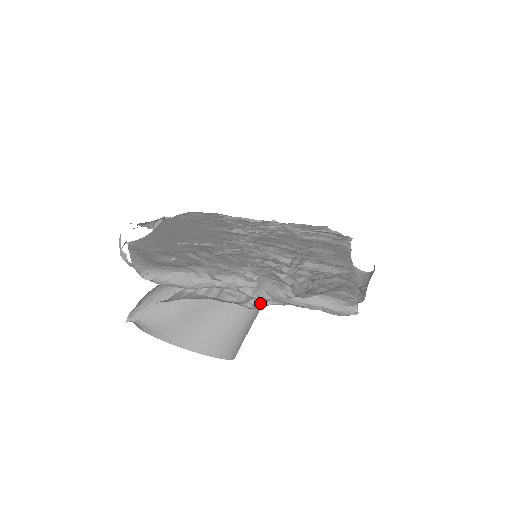
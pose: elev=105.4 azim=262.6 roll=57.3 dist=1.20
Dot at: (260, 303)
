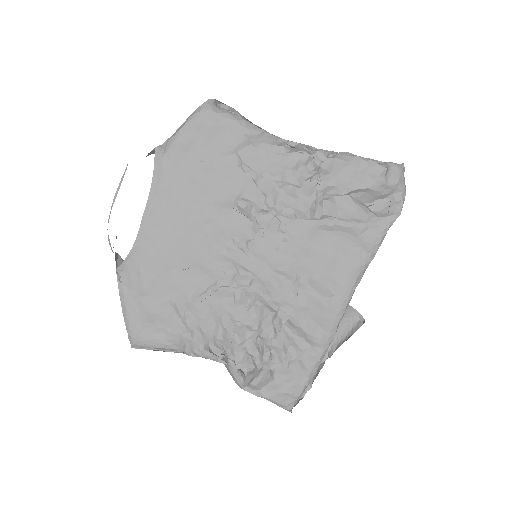
Dot at: occluded
